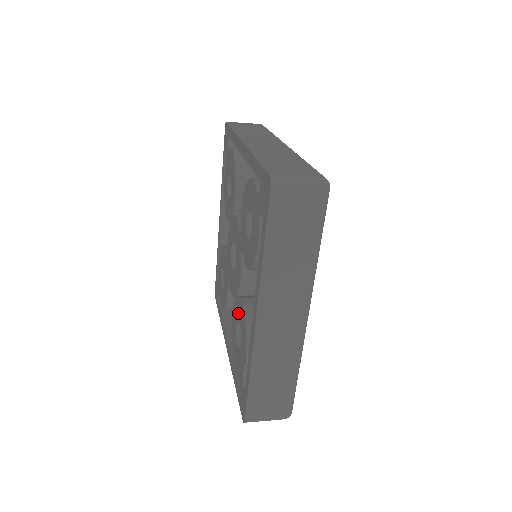
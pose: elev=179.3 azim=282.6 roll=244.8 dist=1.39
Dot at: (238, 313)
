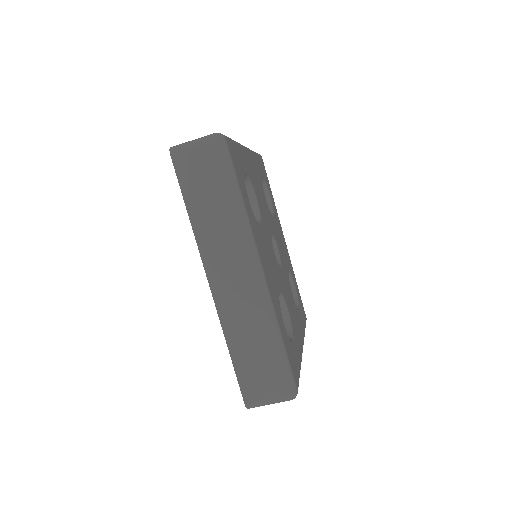
Dot at: occluded
